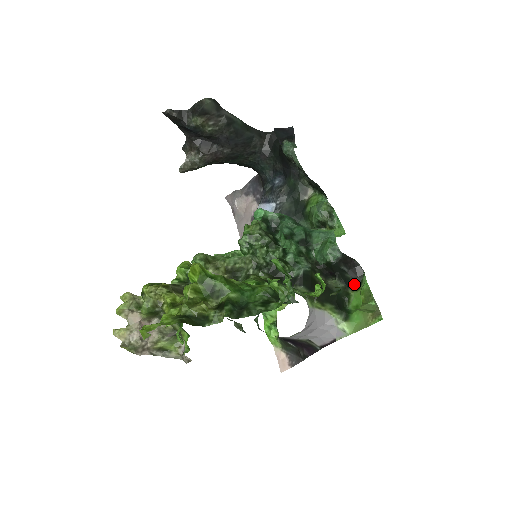
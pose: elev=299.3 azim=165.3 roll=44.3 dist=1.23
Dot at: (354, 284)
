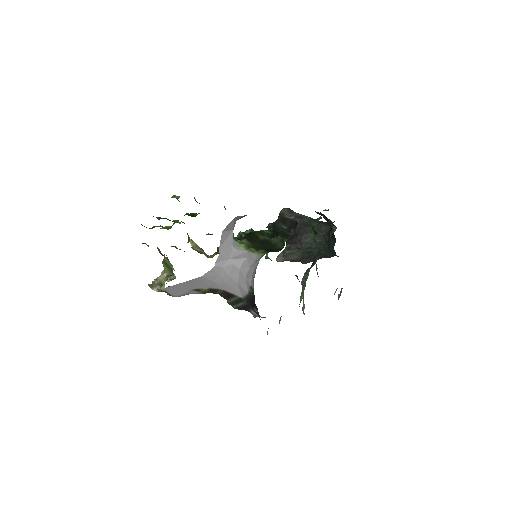
Dot at: (290, 235)
